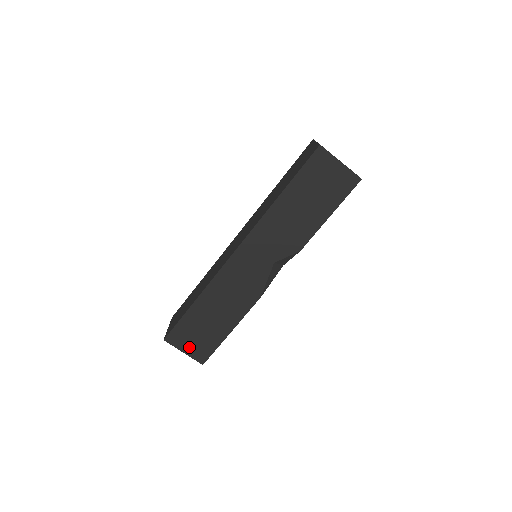
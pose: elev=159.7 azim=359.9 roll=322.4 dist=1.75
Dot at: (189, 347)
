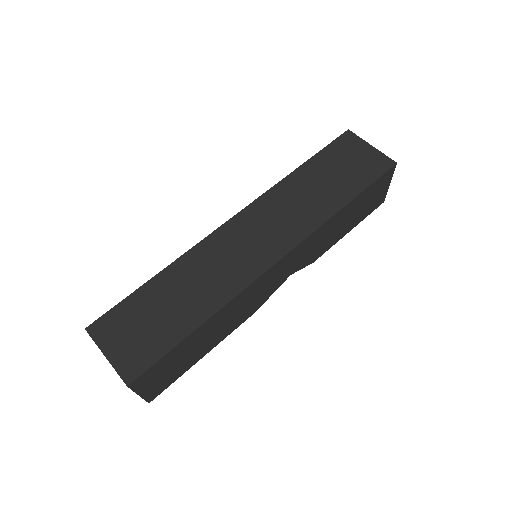
Dot at: (151, 386)
